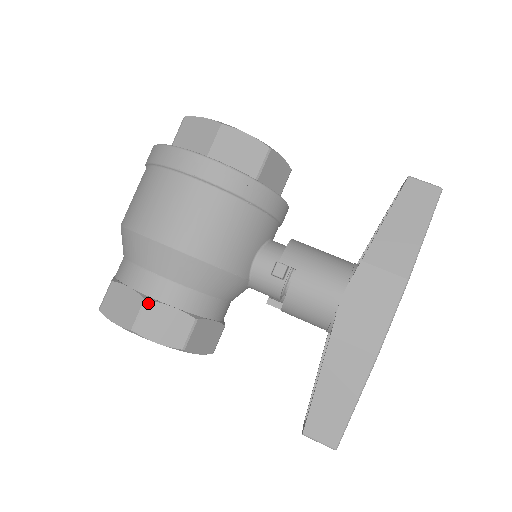
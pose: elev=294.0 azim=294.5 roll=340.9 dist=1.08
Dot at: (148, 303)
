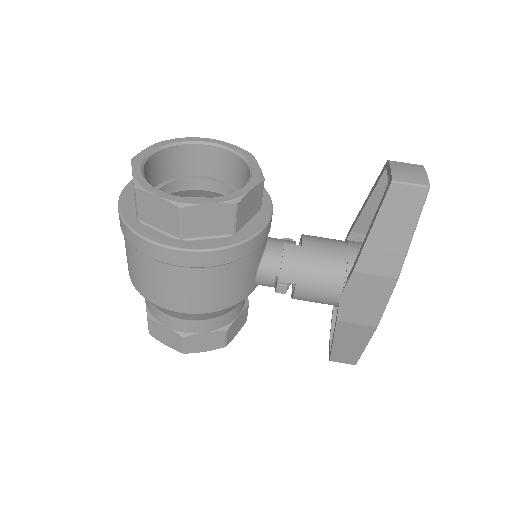
Dot at: (186, 338)
